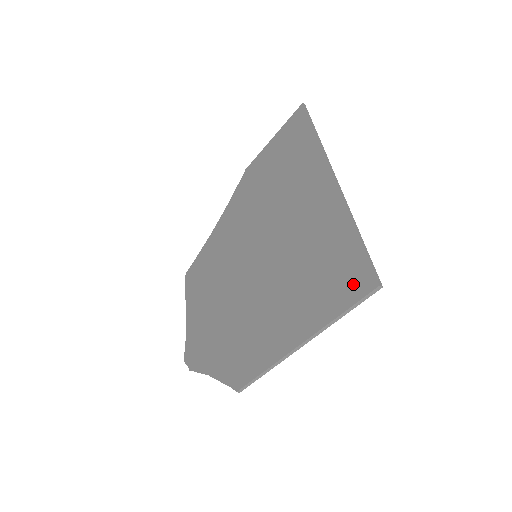
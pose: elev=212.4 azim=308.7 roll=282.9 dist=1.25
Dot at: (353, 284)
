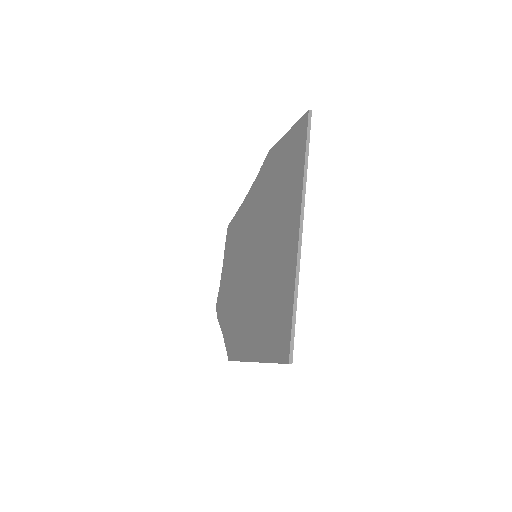
Dot at: (280, 347)
